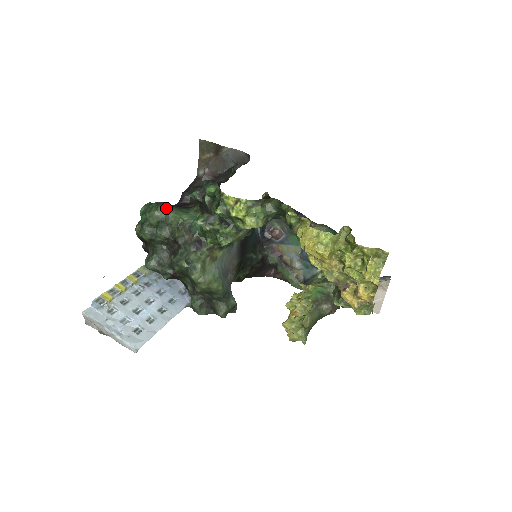
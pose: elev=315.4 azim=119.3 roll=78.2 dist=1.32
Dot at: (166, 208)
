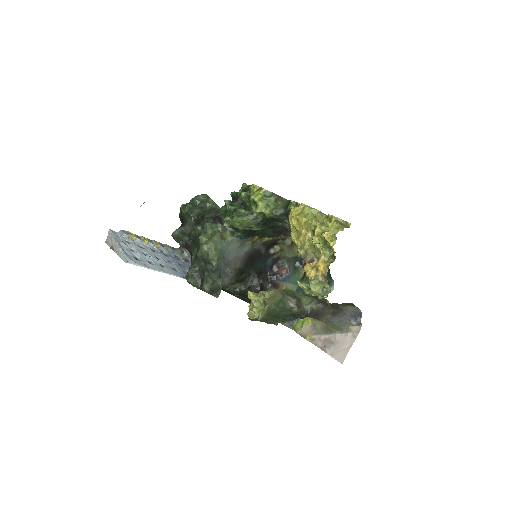
Dot at: occluded
